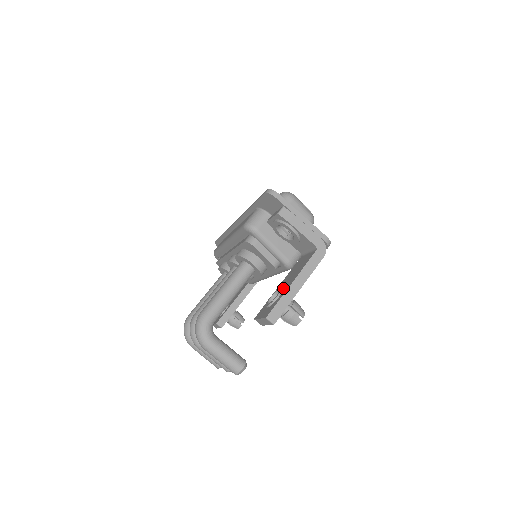
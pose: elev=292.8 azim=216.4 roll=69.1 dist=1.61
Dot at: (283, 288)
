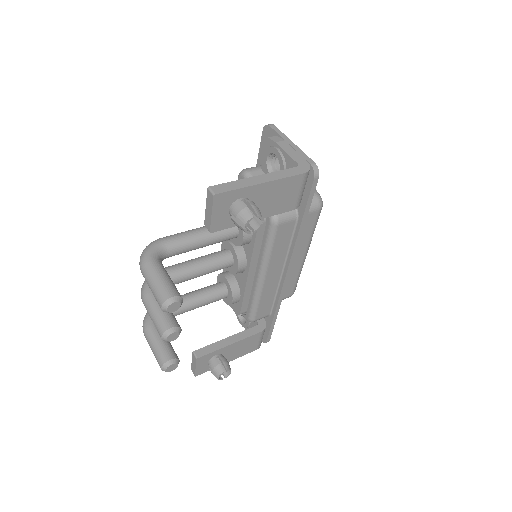
Dot at: occluded
